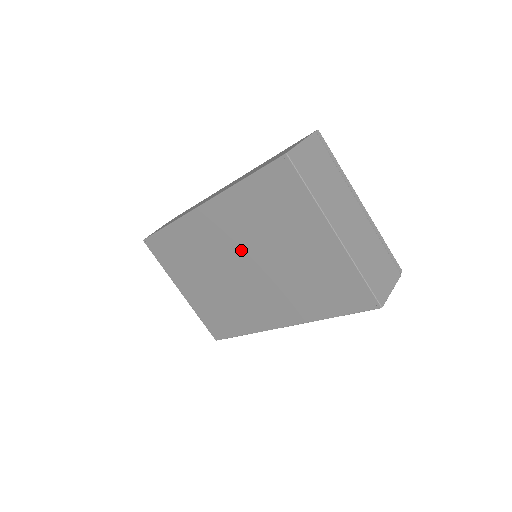
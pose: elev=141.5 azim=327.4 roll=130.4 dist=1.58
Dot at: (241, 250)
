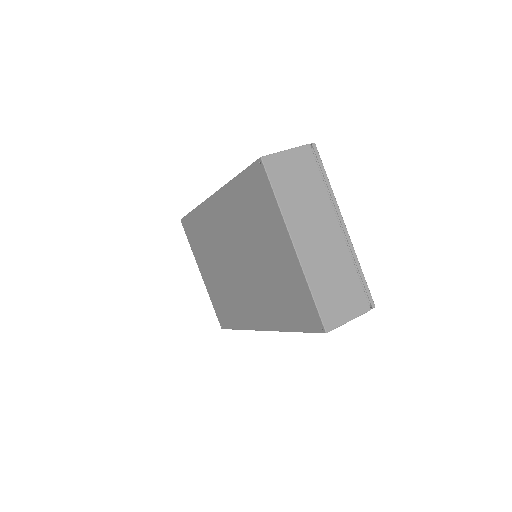
Dot at: (235, 245)
